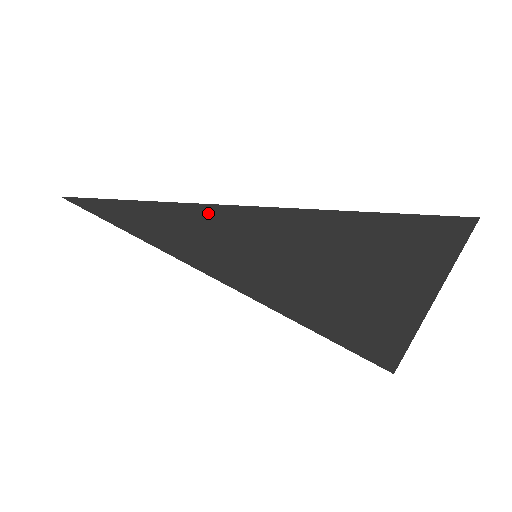
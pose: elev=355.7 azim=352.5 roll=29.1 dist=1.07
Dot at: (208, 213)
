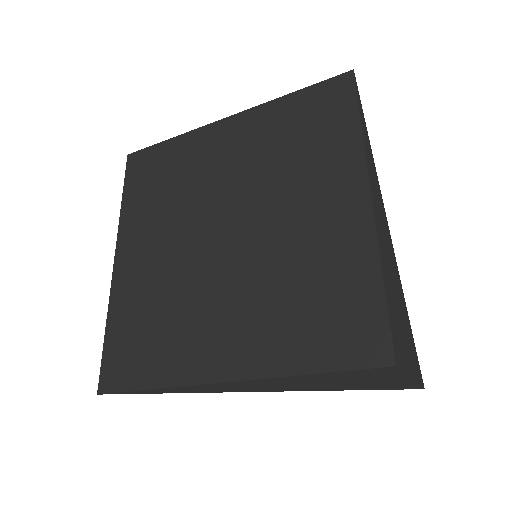
Dot at: (376, 172)
